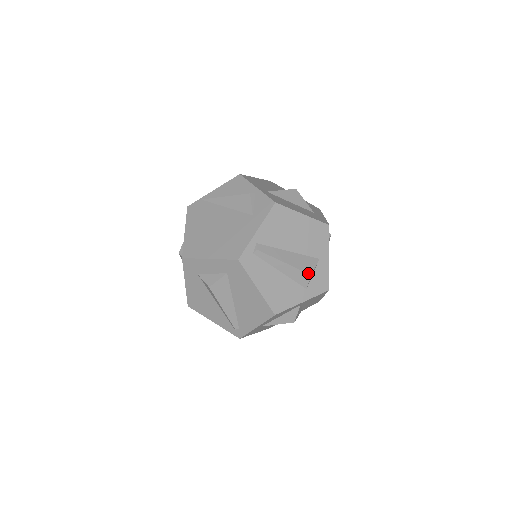
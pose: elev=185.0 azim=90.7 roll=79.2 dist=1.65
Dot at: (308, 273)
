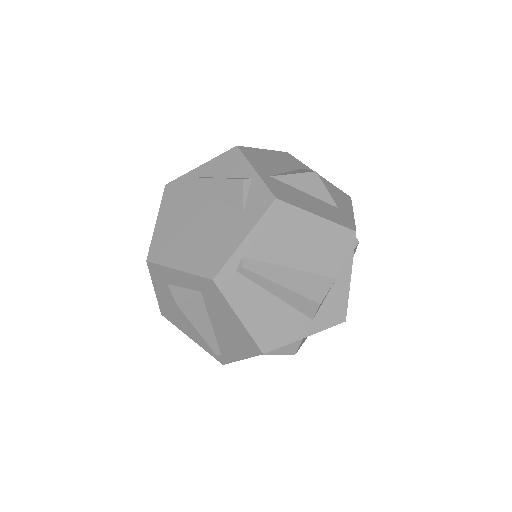
Dot at: (316, 301)
